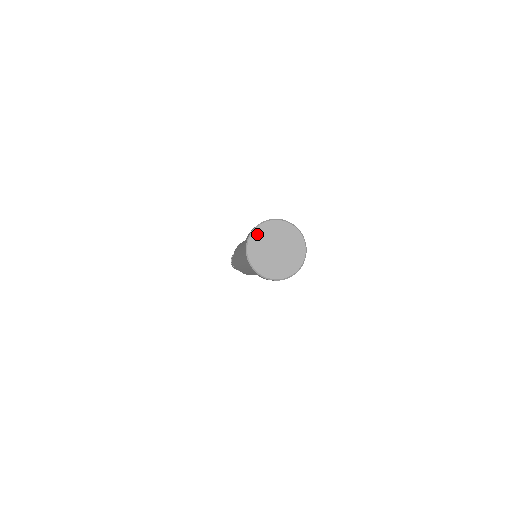
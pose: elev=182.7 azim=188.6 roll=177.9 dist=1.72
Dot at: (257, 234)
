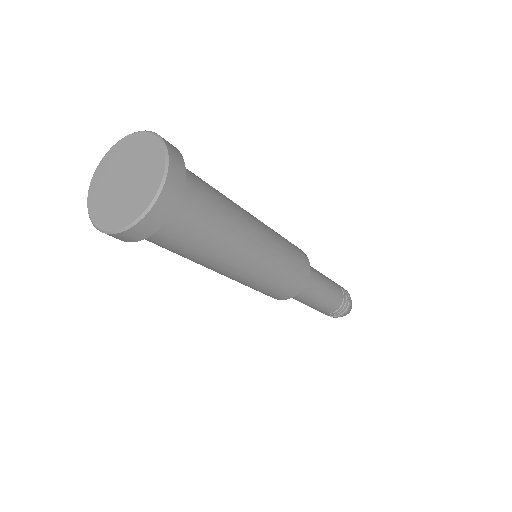
Dot at: (122, 145)
